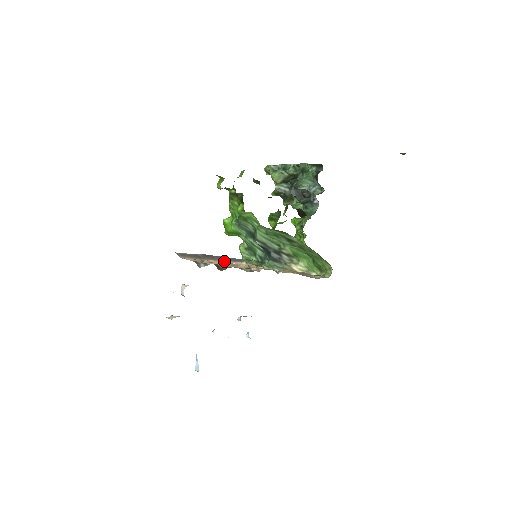
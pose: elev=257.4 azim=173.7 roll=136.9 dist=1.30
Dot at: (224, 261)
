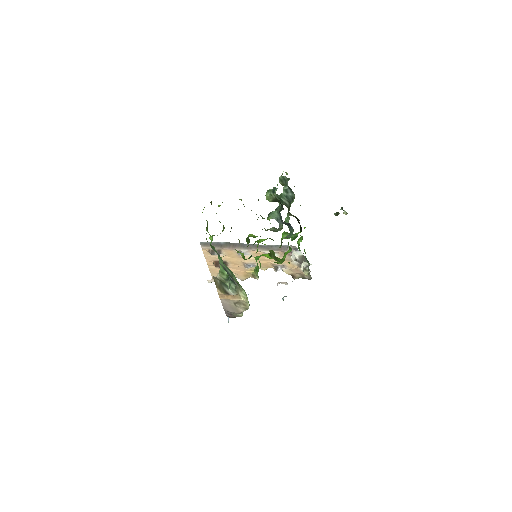
Dot at: (245, 249)
